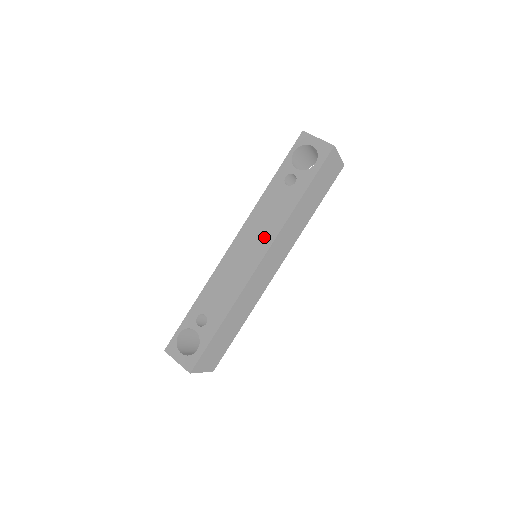
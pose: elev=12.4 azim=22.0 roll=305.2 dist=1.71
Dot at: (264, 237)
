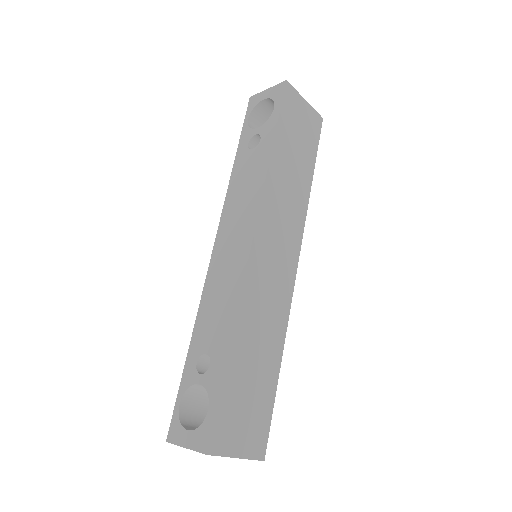
Dot at: (246, 213)
